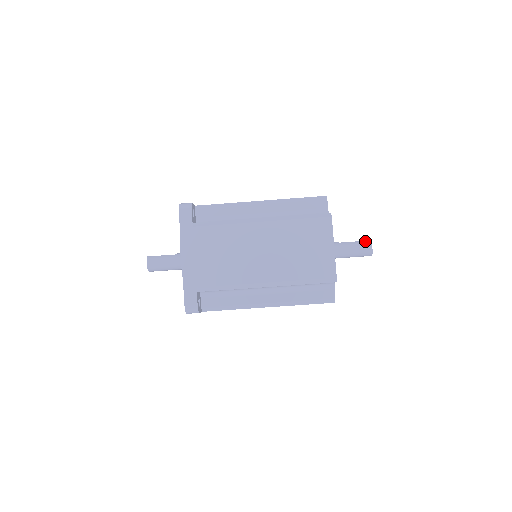
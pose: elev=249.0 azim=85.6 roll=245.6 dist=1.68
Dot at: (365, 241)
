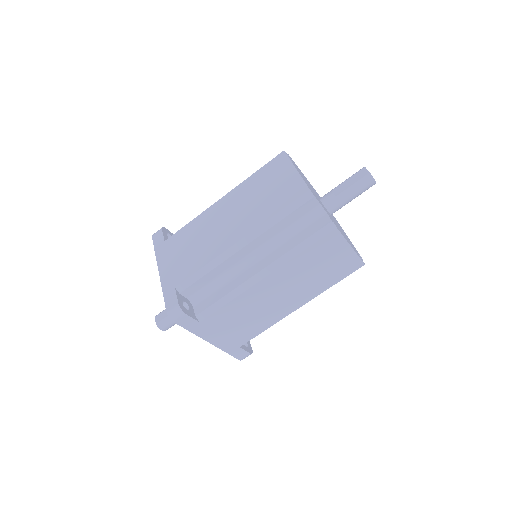
Dot at: (358, 171)
